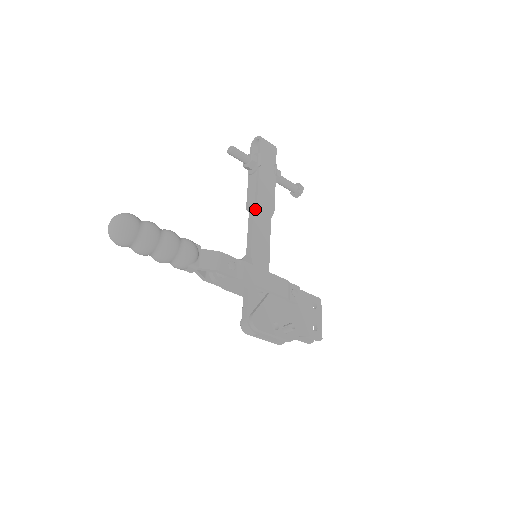
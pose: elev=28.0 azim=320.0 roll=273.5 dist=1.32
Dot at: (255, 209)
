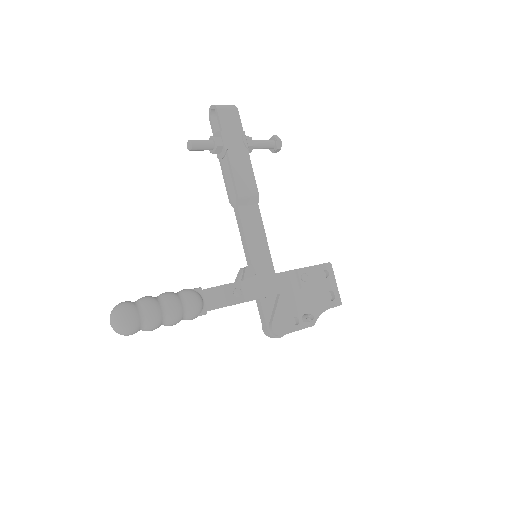
Dot at: (239, 205)
